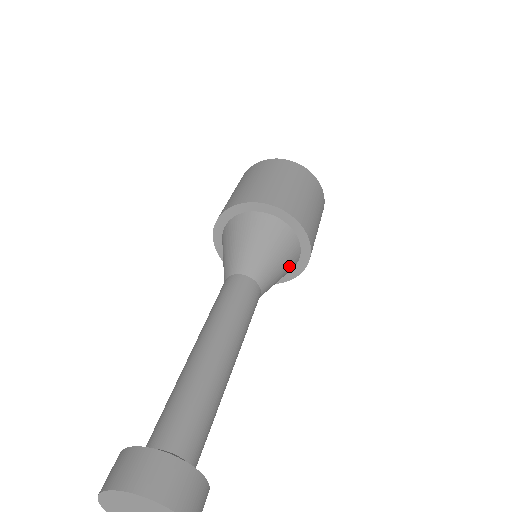
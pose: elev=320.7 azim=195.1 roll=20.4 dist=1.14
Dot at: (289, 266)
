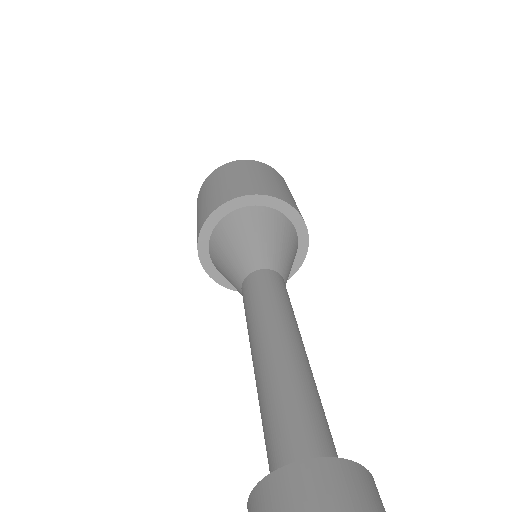
Dot at: occluded
